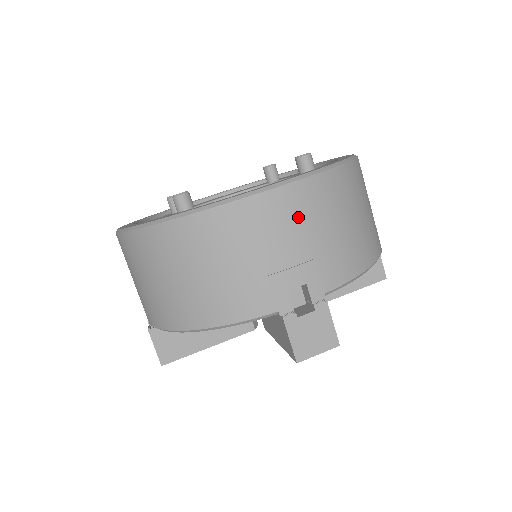
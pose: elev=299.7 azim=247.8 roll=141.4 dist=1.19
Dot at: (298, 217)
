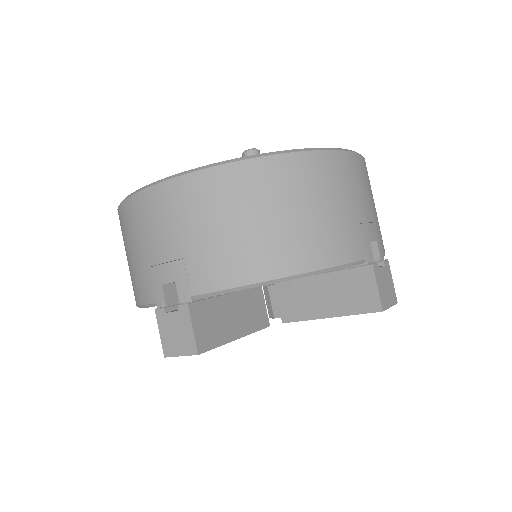
Dot at: (367, 184)
